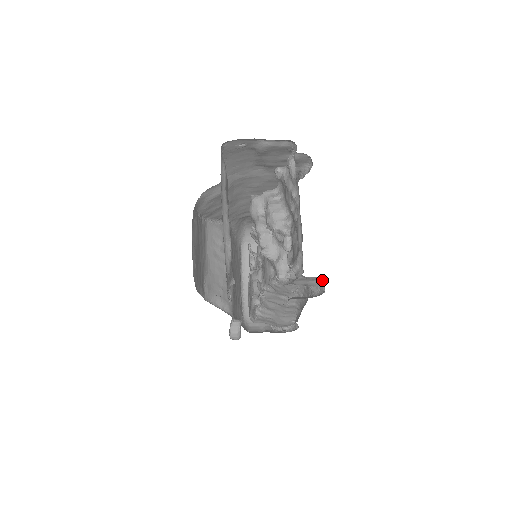
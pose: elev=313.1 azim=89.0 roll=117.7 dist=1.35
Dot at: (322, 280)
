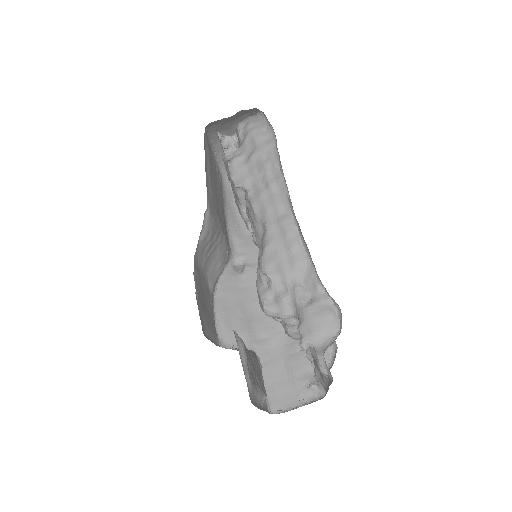
Dot at: occluded
